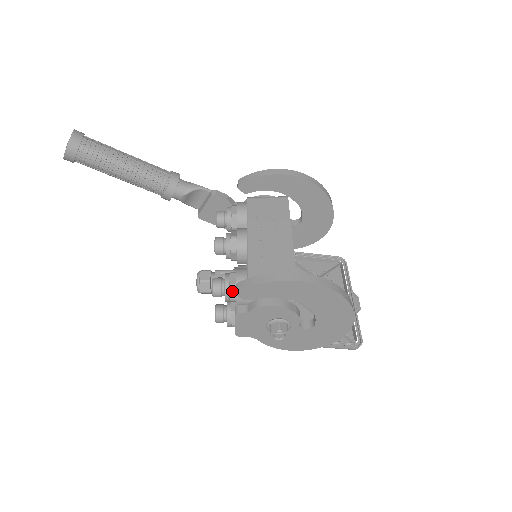
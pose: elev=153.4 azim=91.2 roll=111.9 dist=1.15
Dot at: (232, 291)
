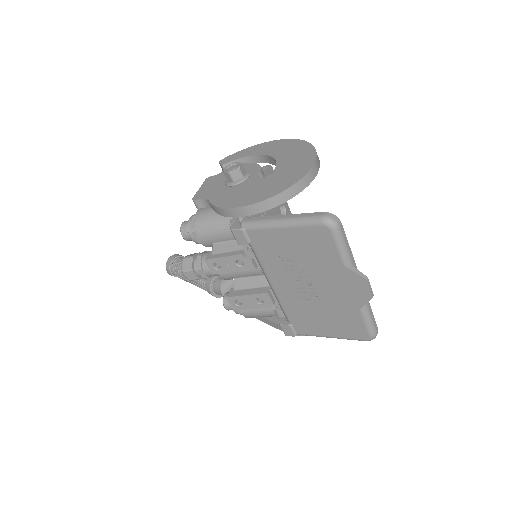
Dot at: occluded
